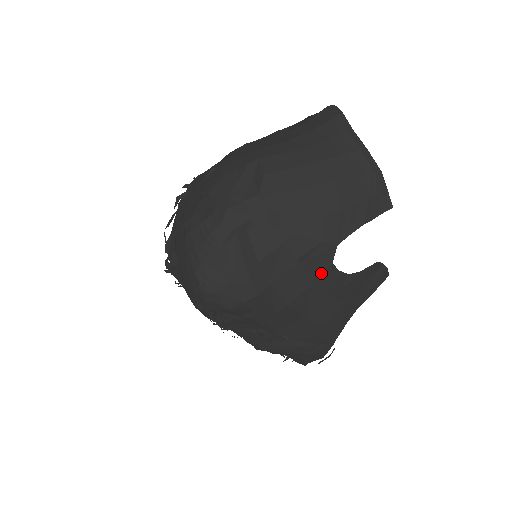
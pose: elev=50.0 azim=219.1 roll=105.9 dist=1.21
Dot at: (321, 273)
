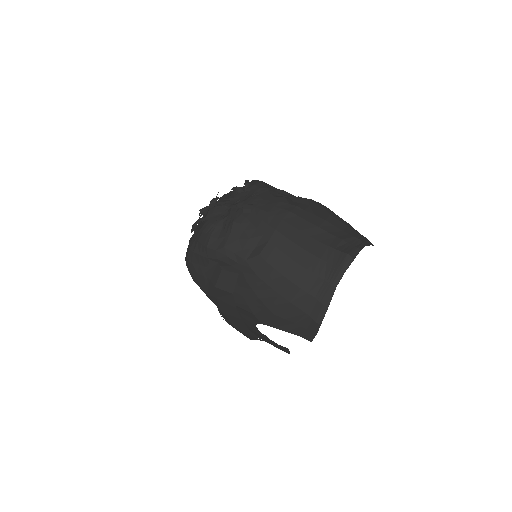
Dot at: (247, 320)
